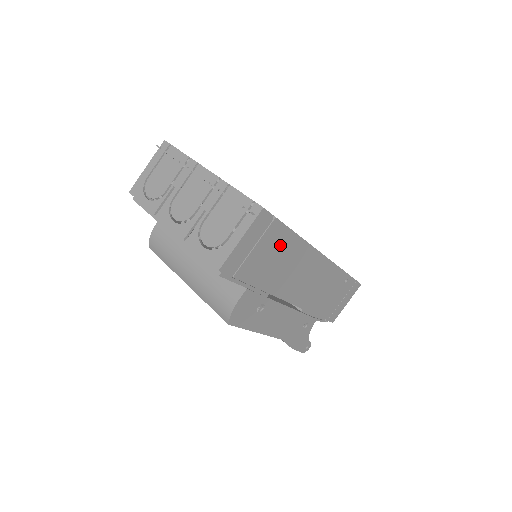
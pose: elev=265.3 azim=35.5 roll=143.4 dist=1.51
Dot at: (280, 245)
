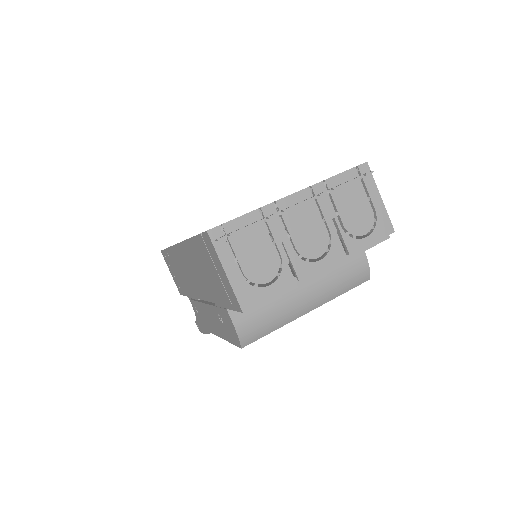
Dot at: occluded
